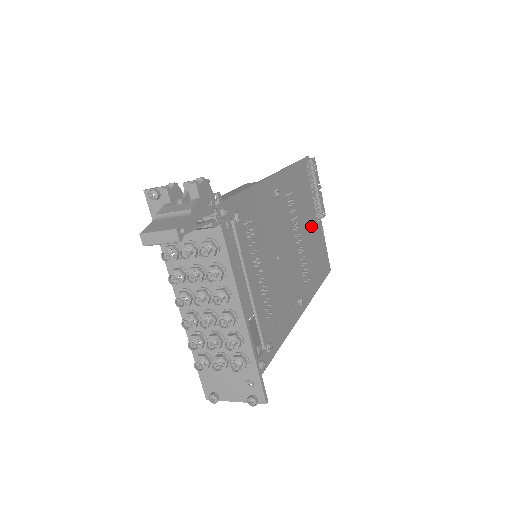
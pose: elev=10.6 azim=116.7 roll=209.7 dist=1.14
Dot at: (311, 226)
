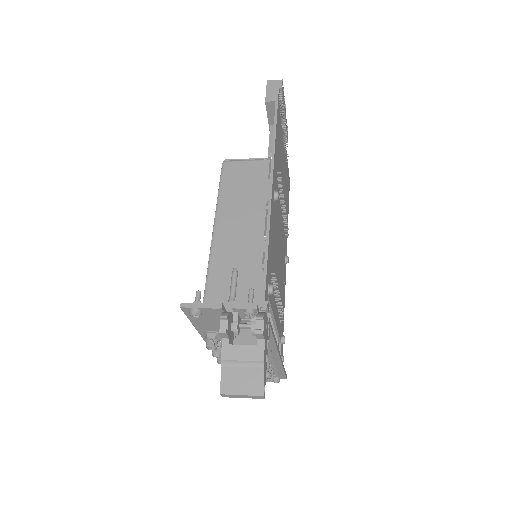
Dot at: (283, 168)
